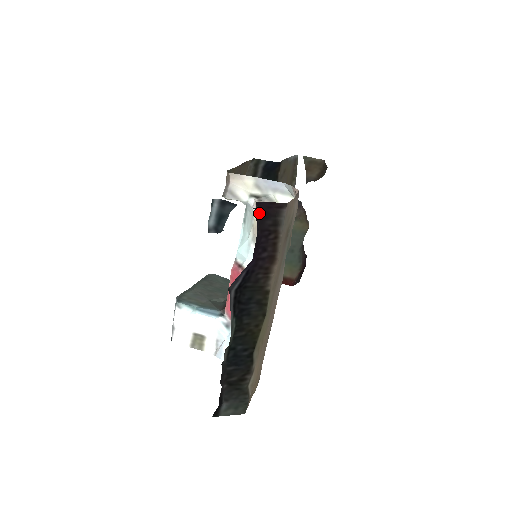
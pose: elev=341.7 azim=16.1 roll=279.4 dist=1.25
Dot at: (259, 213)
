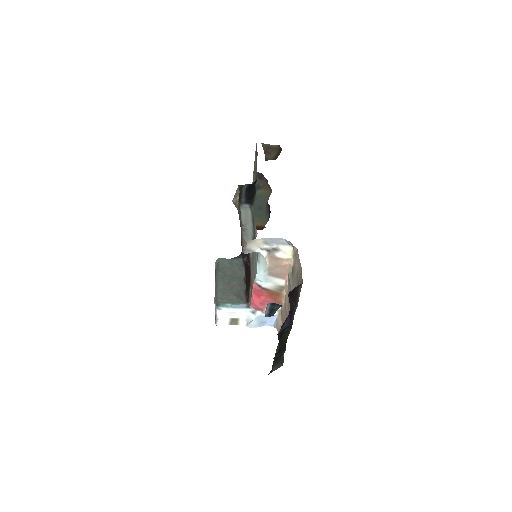
Dot at: (294, 305)
